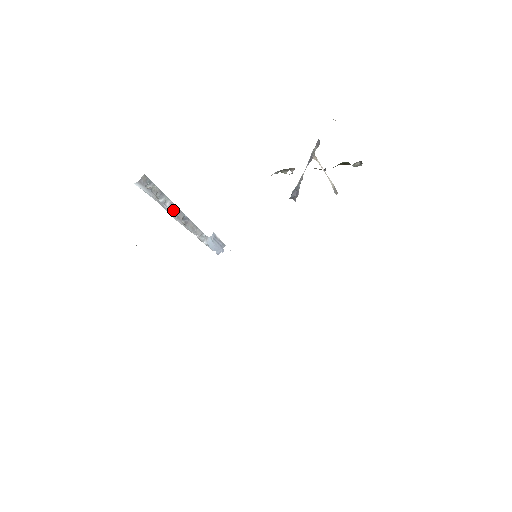
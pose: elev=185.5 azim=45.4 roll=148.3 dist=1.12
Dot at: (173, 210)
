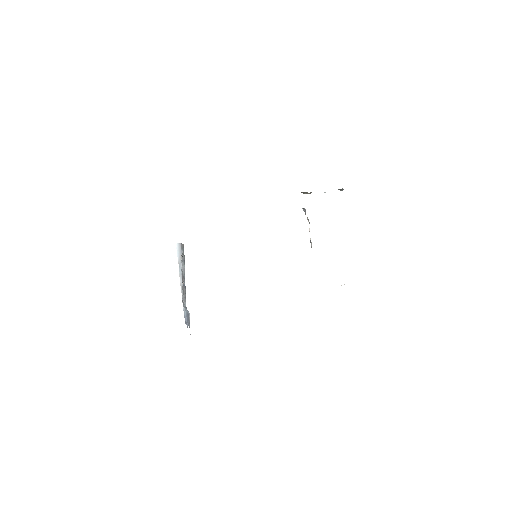
Dot at: (183, 273)
